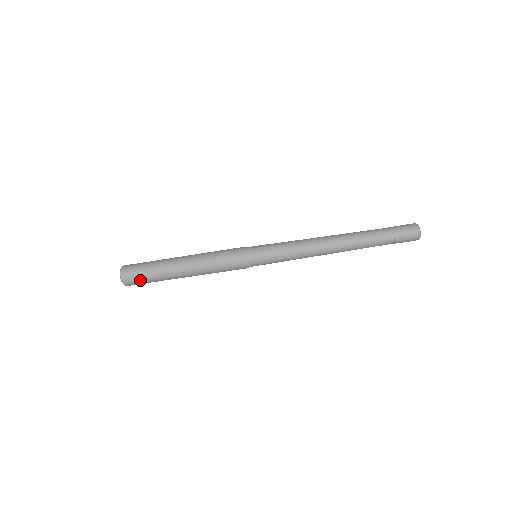
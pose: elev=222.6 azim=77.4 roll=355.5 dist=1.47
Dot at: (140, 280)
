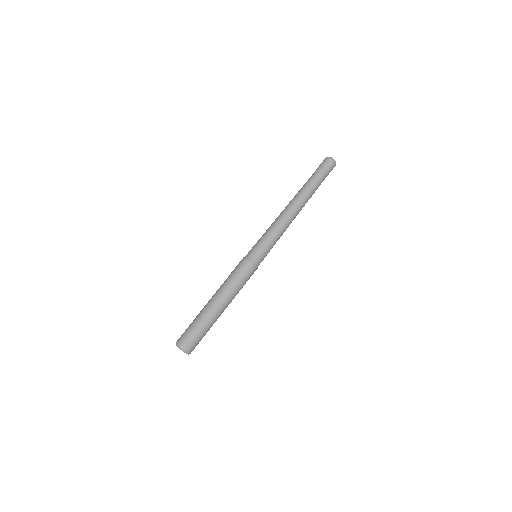
Dot at: (194, 337)
